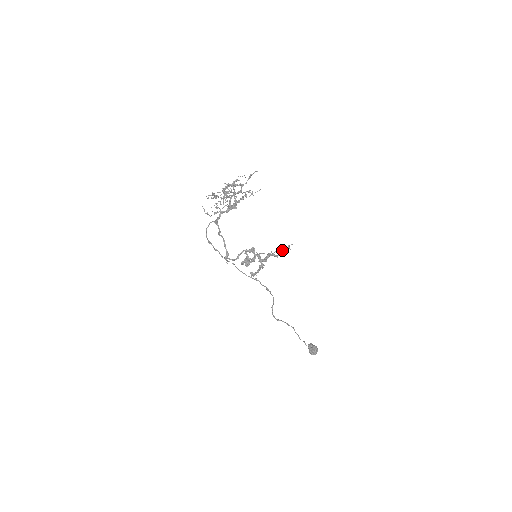
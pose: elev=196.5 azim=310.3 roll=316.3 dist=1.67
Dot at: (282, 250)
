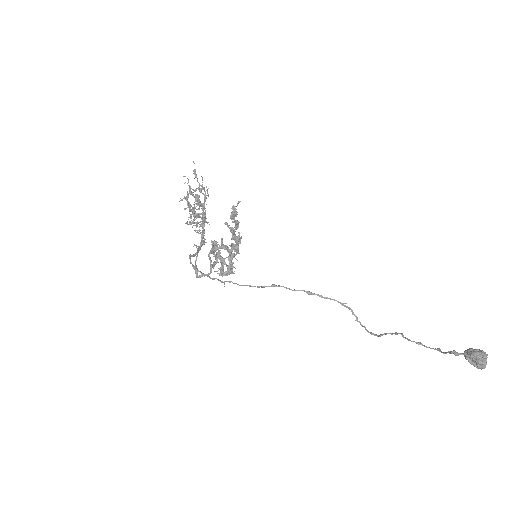
Dot at: (231, 217)
